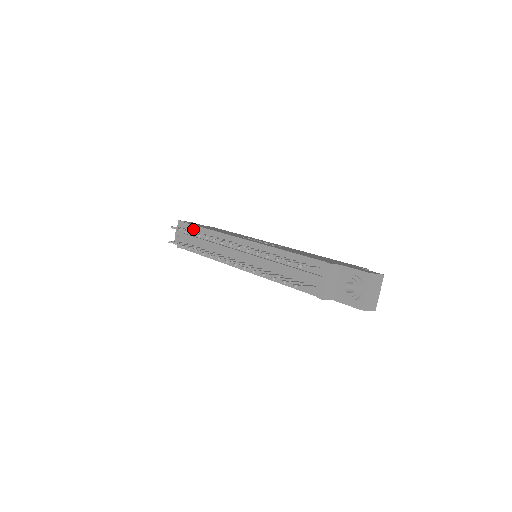
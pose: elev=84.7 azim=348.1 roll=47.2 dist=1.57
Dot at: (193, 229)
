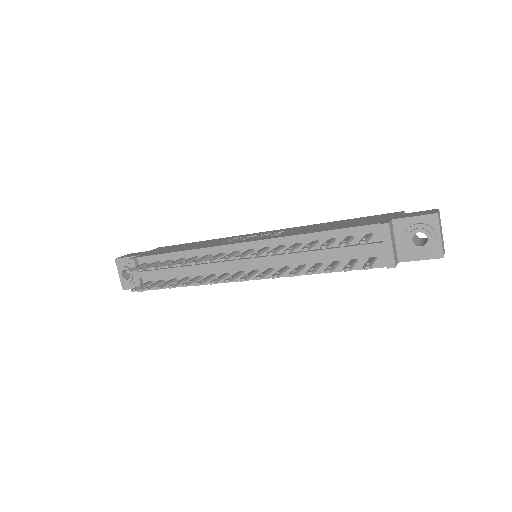
Dot at: (150, 261)
